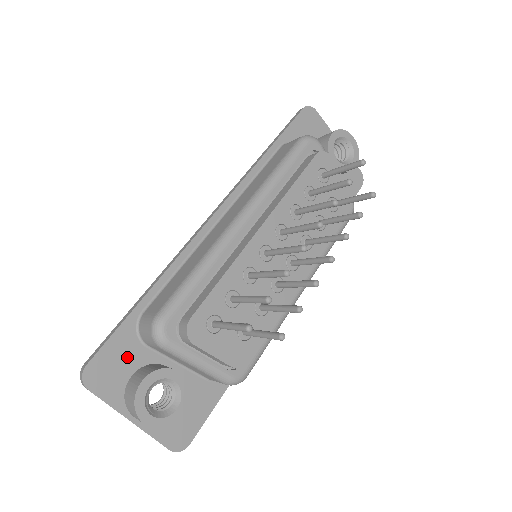
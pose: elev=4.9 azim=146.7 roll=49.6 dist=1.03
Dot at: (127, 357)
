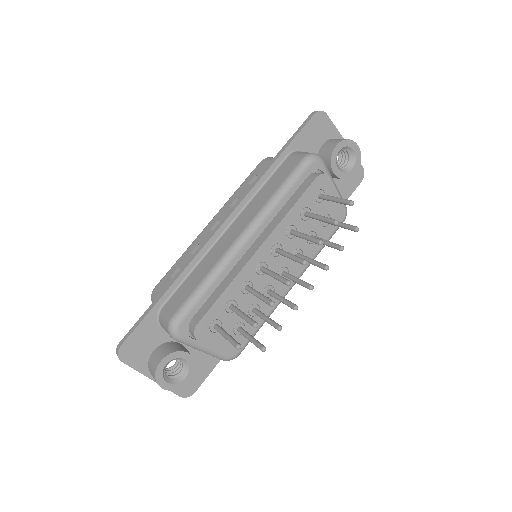
Dot at: (150, 338)
